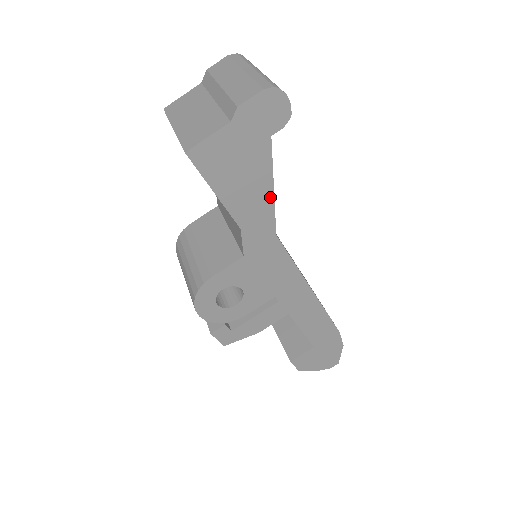
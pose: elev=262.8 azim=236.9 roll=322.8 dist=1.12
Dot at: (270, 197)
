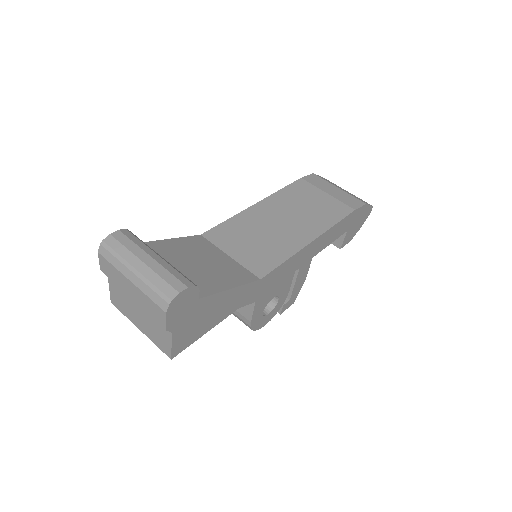
Dot at: (235, 290)
